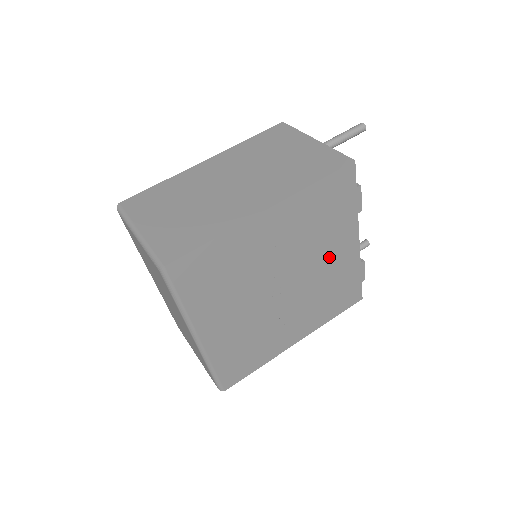
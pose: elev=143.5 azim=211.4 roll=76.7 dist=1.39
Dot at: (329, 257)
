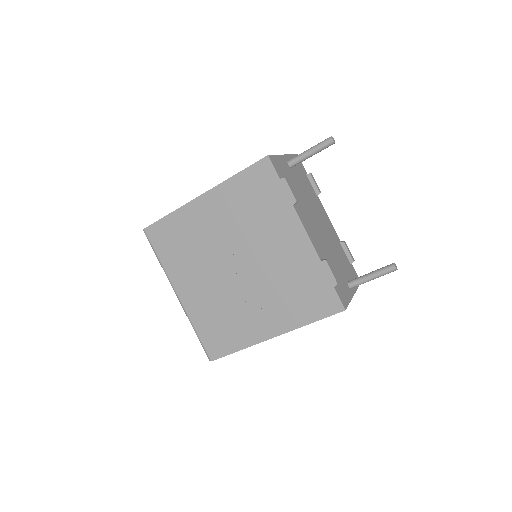
Dot at: (277, 247)
